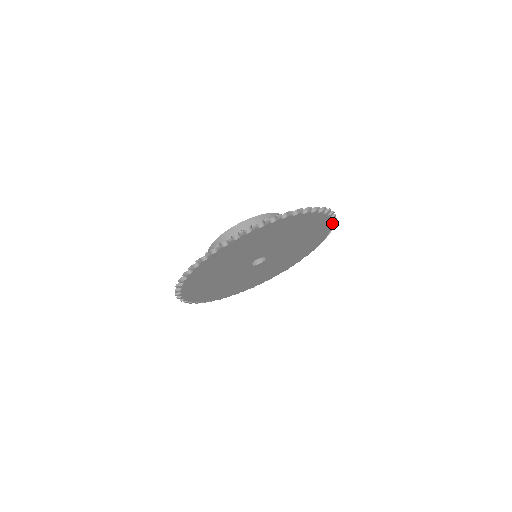
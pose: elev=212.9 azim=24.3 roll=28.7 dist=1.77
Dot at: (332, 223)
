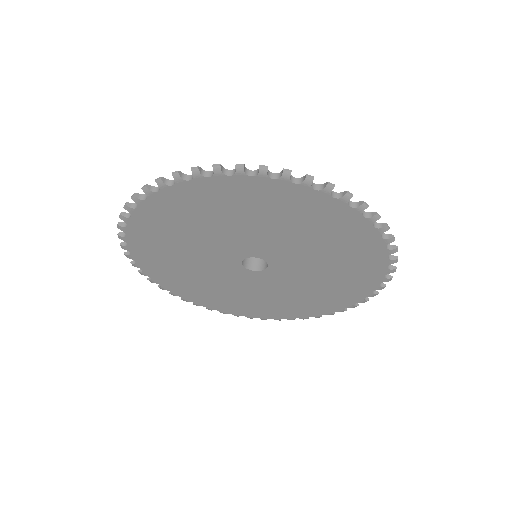
Dot at: (368, 295)
